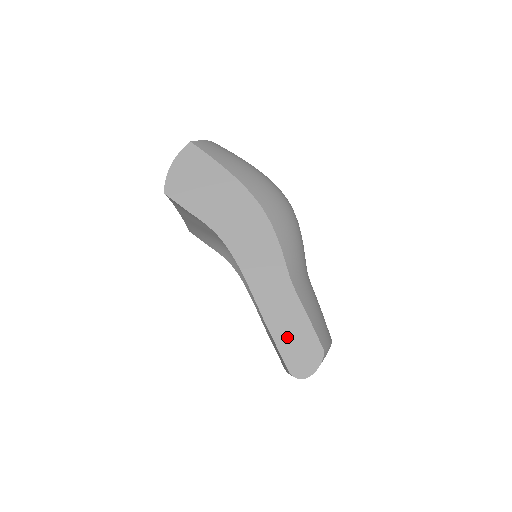
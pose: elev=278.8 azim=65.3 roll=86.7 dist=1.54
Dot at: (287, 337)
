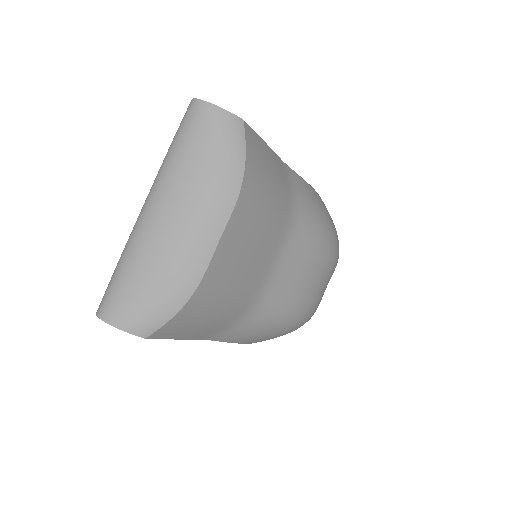
Dot at: occluded
